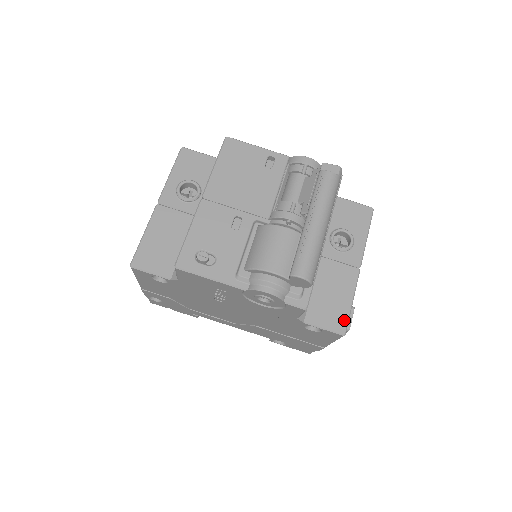
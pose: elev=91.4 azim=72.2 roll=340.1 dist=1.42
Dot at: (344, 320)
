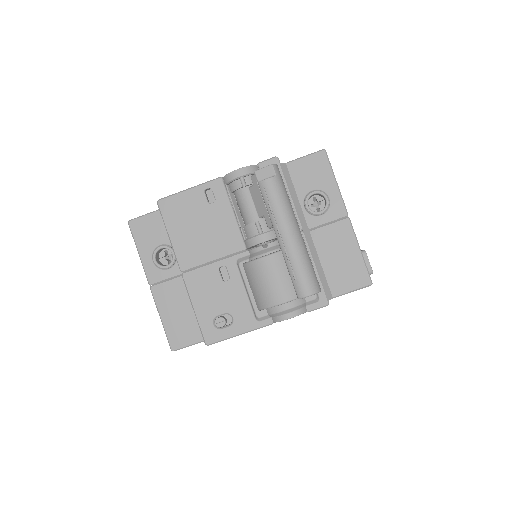
Dot at: (364, 272)
